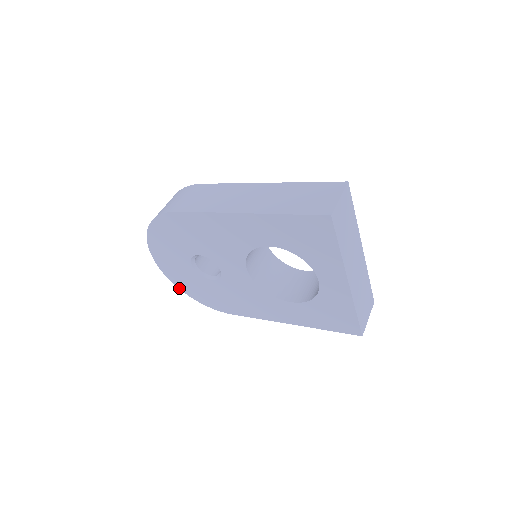
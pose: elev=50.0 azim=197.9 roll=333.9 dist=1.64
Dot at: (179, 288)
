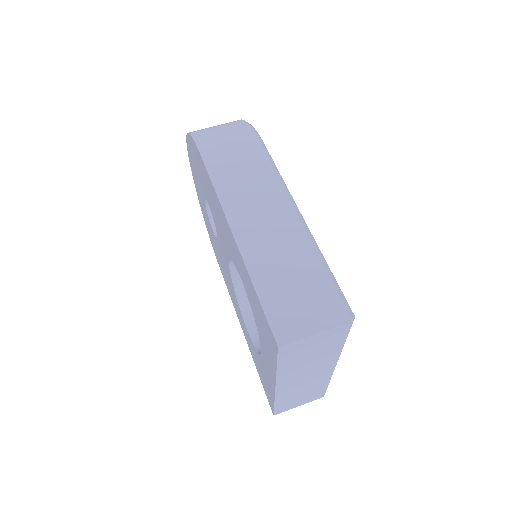
Dot at: occluded
